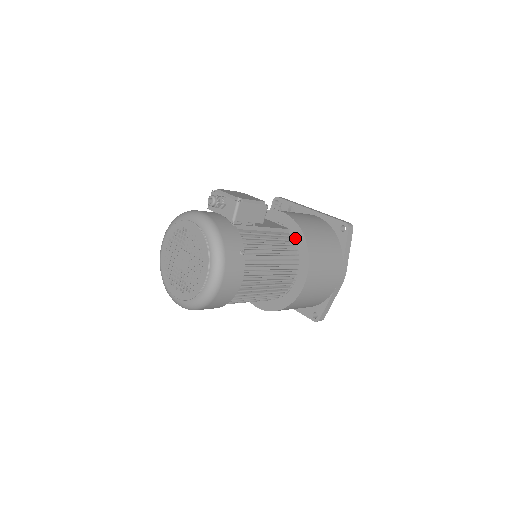
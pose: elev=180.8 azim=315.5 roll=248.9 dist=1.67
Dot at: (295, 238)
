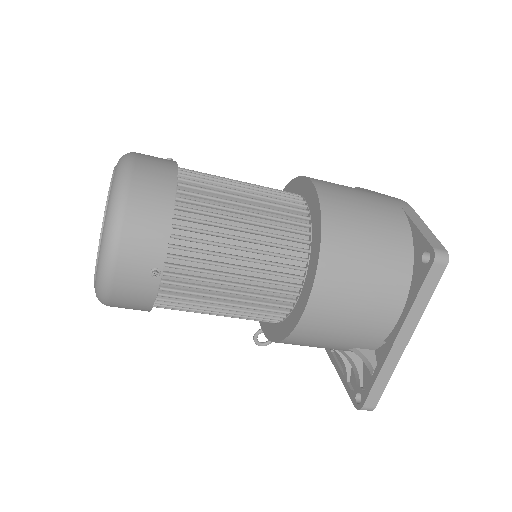
Dot at: occluded
